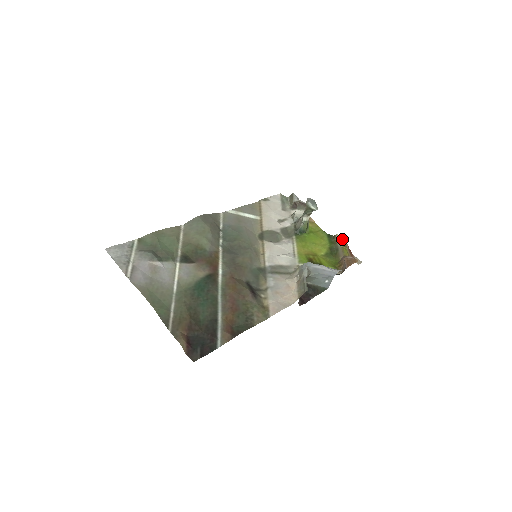
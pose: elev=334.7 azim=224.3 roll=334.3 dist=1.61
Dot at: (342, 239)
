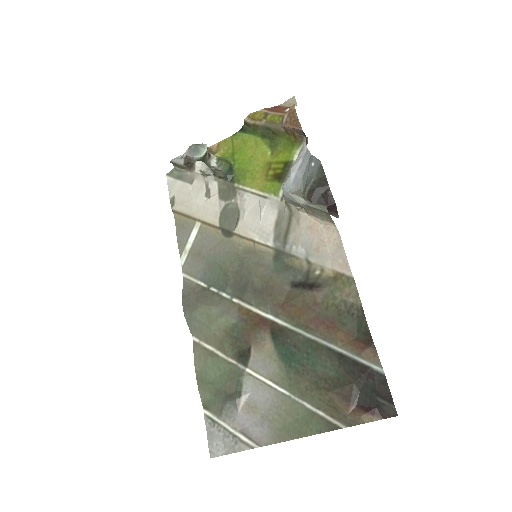
Dot at: (254, 116)
